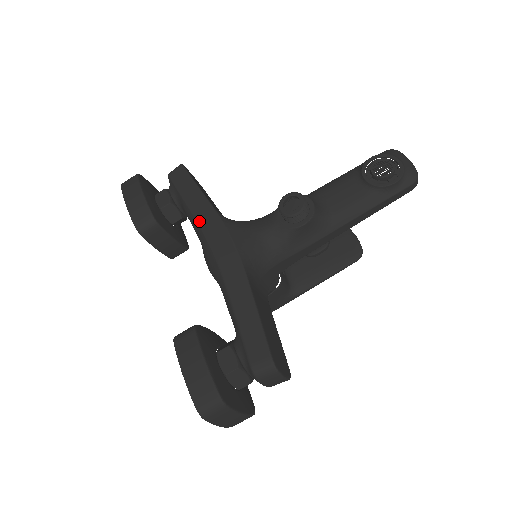
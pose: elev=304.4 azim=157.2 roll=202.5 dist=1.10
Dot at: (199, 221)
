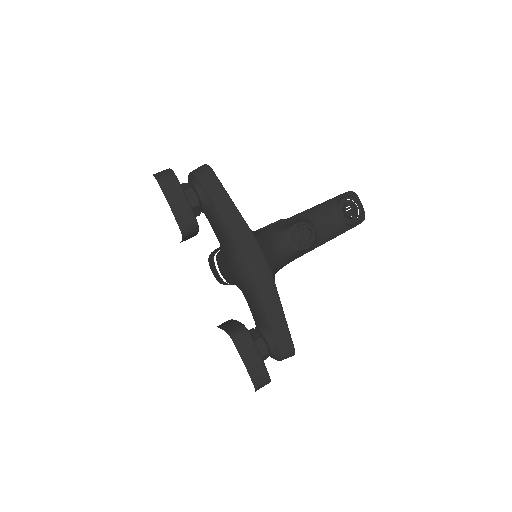
Dot at: (235, 233)
